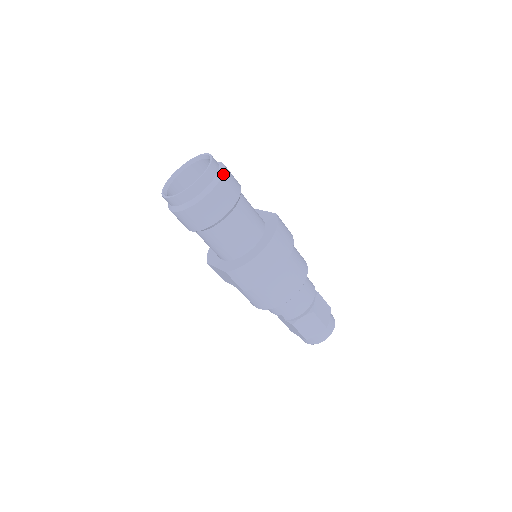
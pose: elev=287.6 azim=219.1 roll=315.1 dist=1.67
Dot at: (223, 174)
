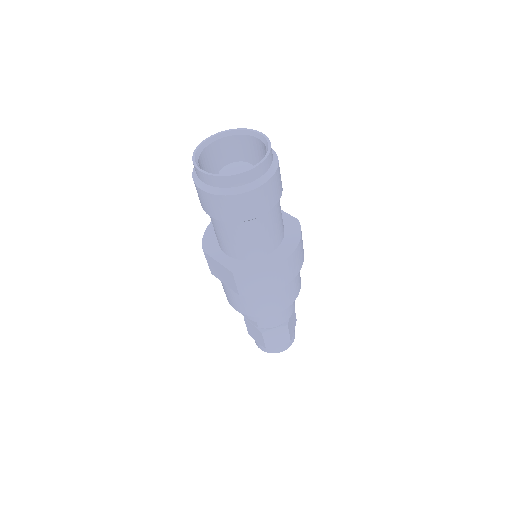
Dot at: (278, 166)
